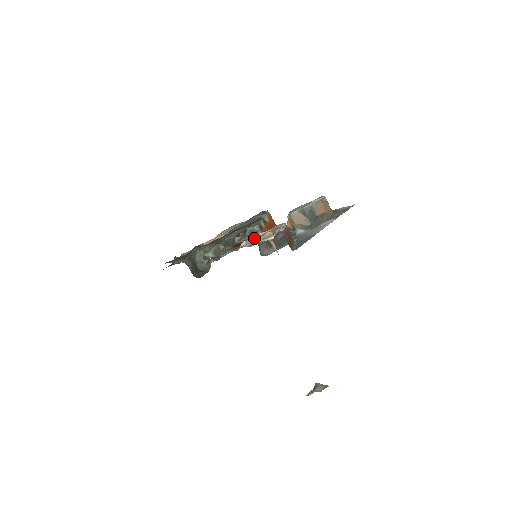
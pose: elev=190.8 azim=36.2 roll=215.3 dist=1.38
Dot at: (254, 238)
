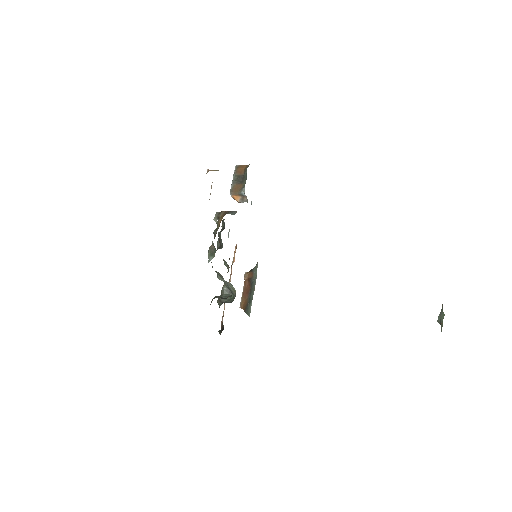
Dot at: occluded
